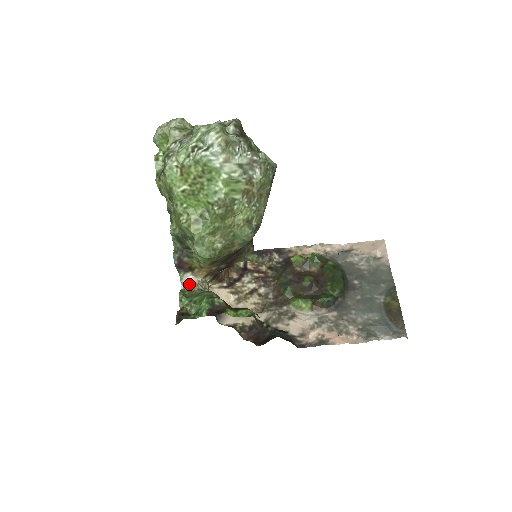
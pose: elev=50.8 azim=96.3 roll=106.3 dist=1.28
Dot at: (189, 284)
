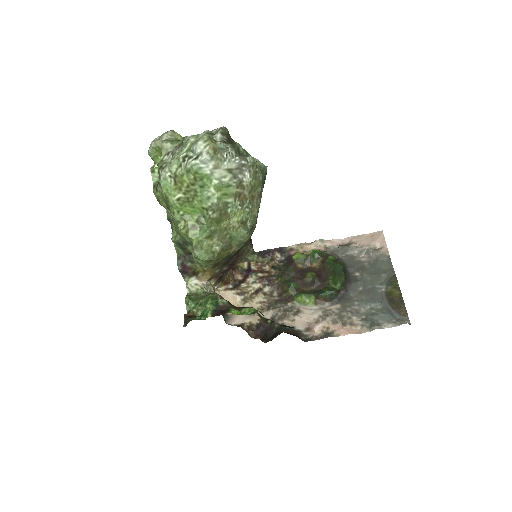
Dot at: (194, 288)
